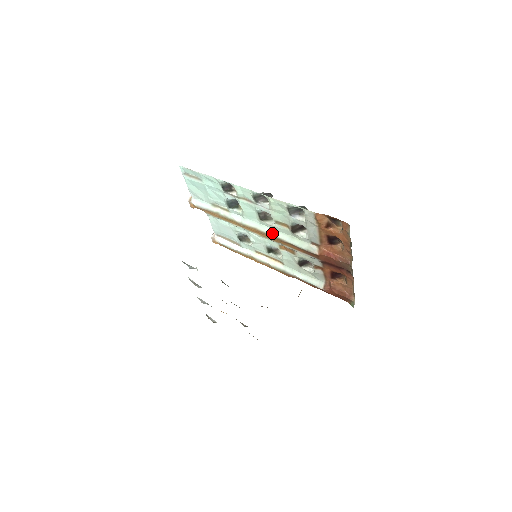
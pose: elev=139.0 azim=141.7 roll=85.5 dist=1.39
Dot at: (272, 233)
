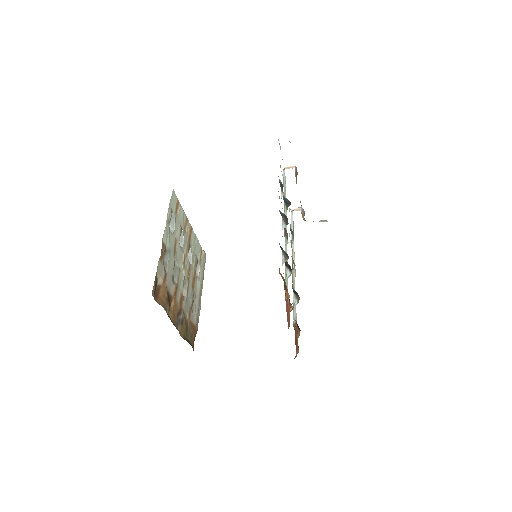
Dot at: (285, 250)
